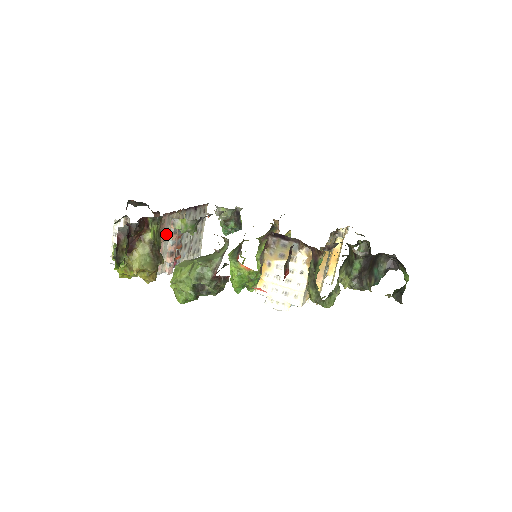
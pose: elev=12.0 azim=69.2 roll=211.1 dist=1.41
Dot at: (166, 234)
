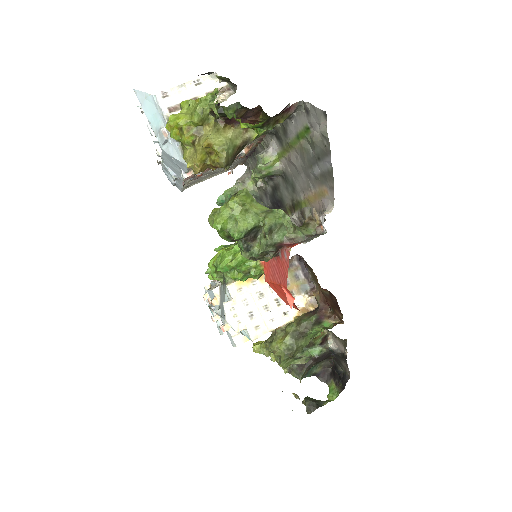
Dot at: occluded
